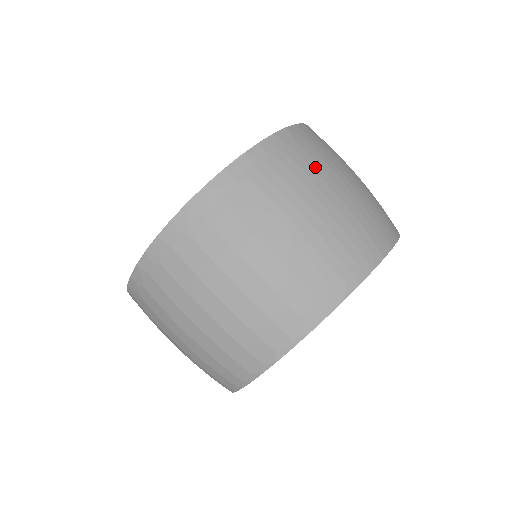
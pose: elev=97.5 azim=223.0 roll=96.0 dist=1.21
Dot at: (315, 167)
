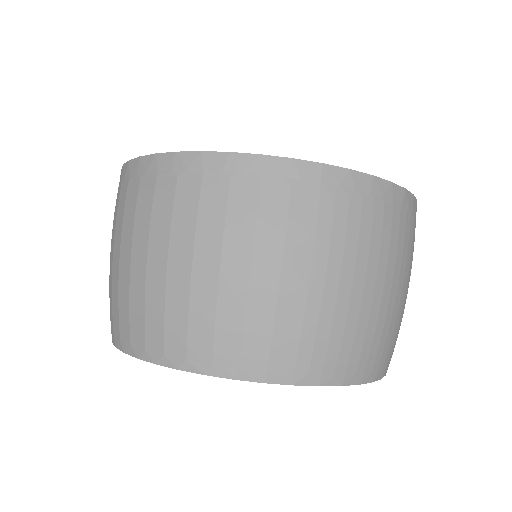
Dot at: (392, 248)
